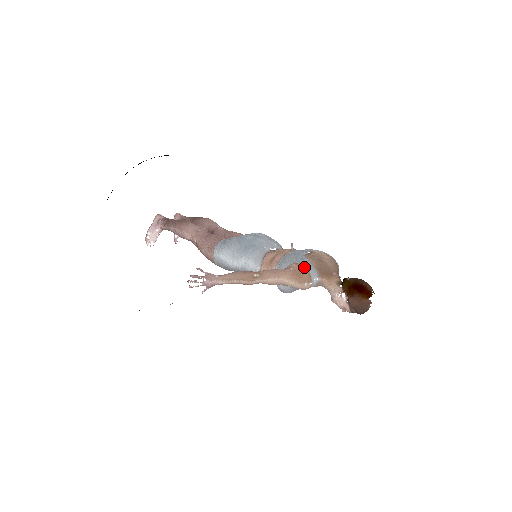
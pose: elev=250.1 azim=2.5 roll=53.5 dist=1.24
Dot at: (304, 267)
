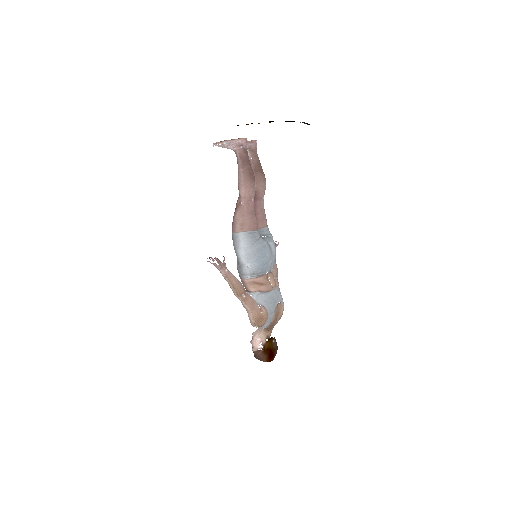
Dot at: (267, 319)
